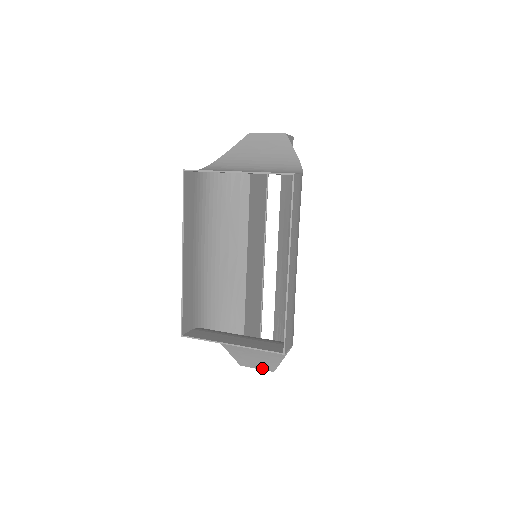
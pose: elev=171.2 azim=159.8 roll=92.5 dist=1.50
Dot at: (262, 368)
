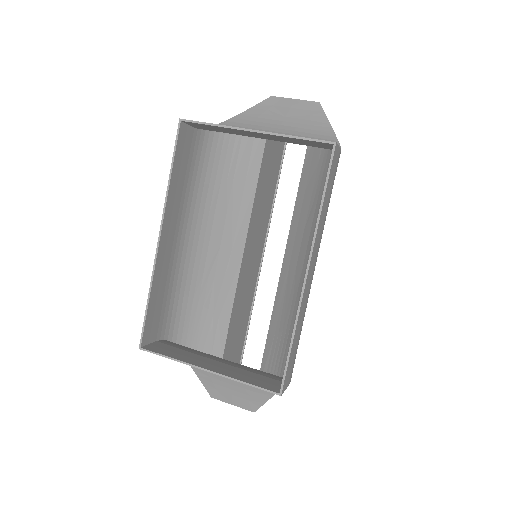
Dot at: (240, 405)
